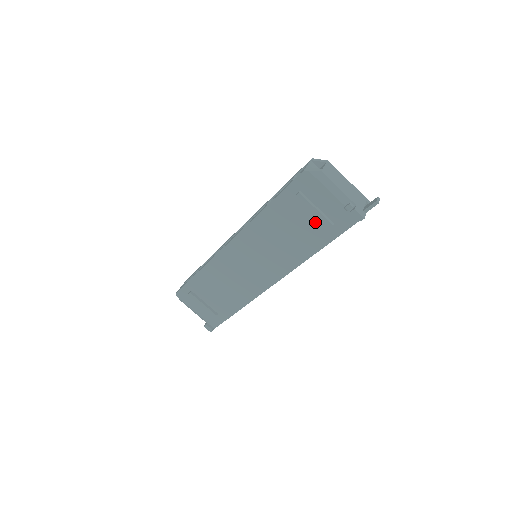
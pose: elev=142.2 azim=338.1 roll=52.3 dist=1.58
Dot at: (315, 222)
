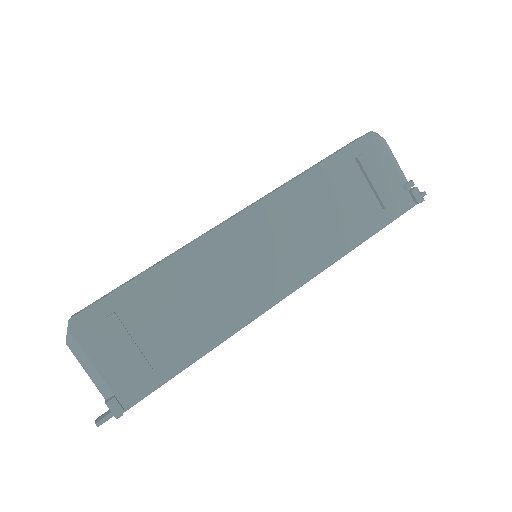
Dot at: (368, 199)
